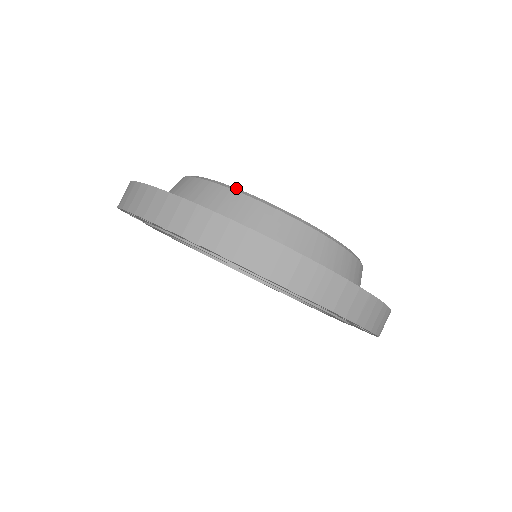
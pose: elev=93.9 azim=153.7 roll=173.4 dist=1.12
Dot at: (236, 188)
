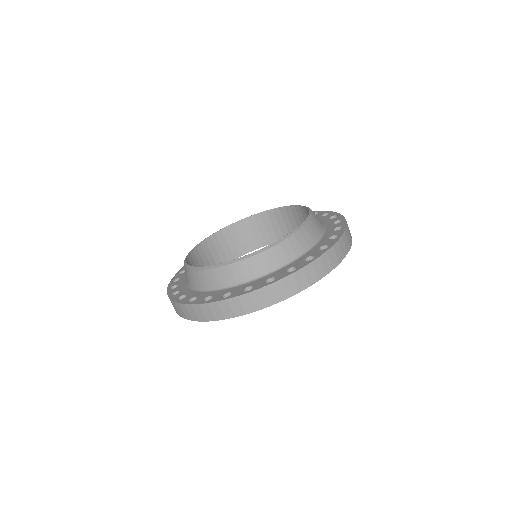
Dot at: (198, 267)
